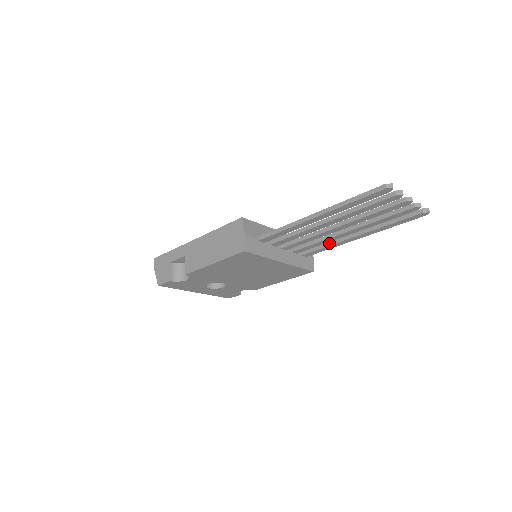
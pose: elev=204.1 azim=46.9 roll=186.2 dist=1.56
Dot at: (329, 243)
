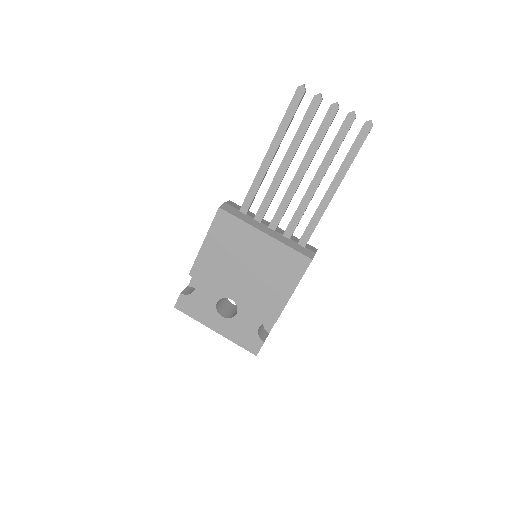
Dot at: (314, 214)
